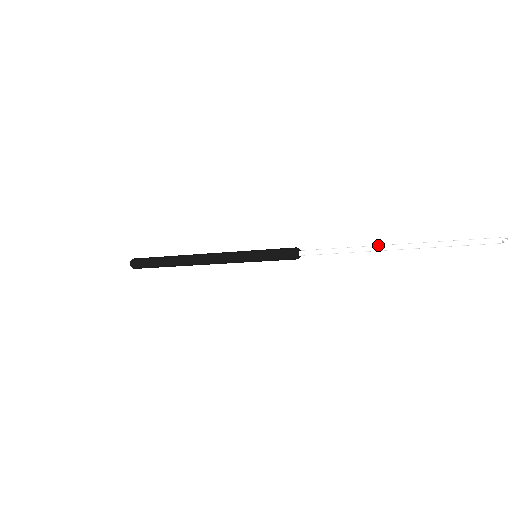
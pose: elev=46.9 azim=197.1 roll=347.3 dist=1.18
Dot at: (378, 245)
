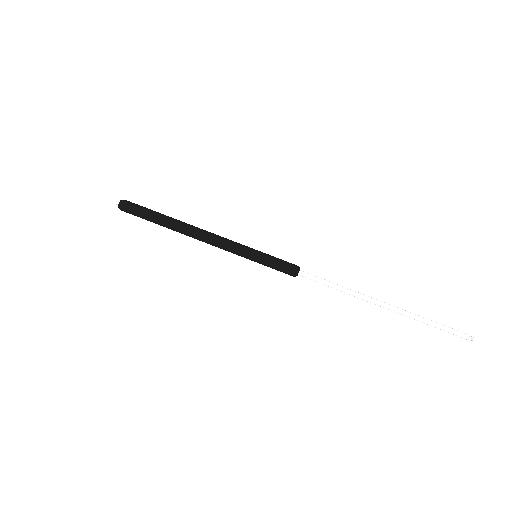
Dot at: (370, 297)
